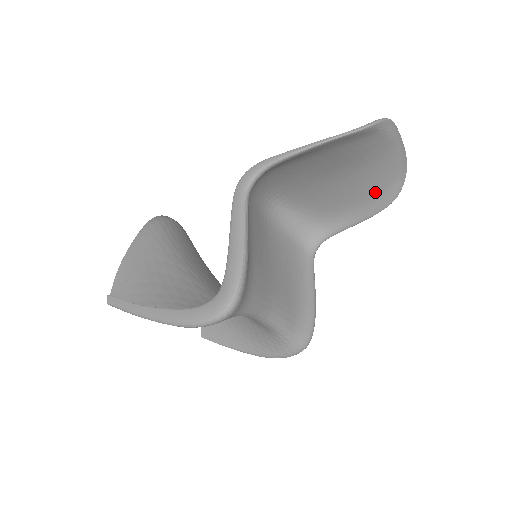
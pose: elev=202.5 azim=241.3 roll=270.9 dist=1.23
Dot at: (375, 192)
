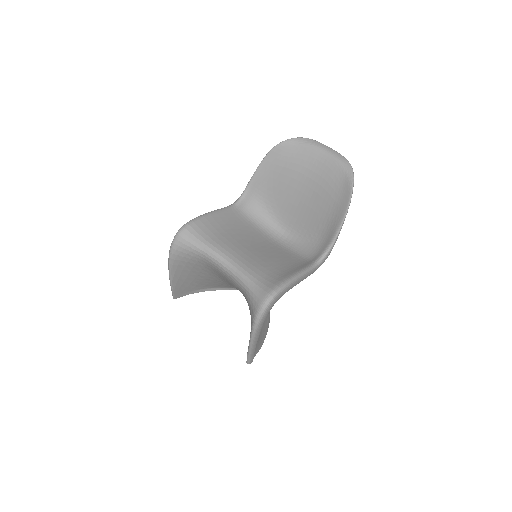
Dot at: (336, 192)
